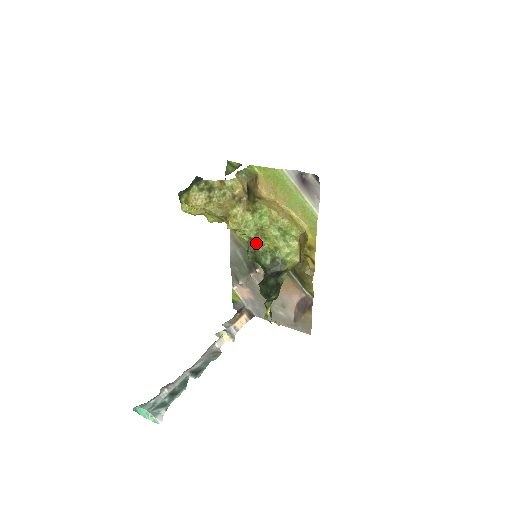
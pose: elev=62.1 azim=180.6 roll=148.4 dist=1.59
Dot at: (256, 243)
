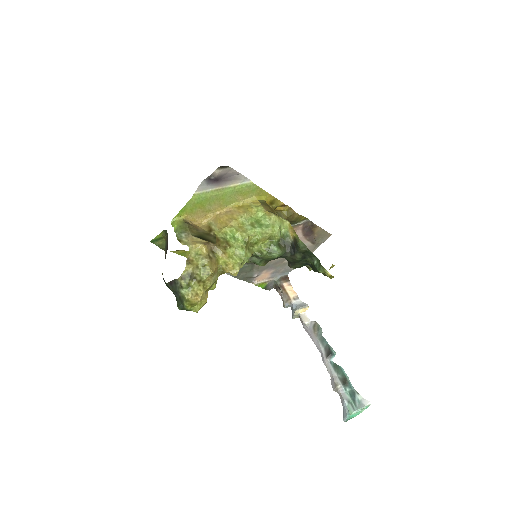
Dot at: (257, 254)
